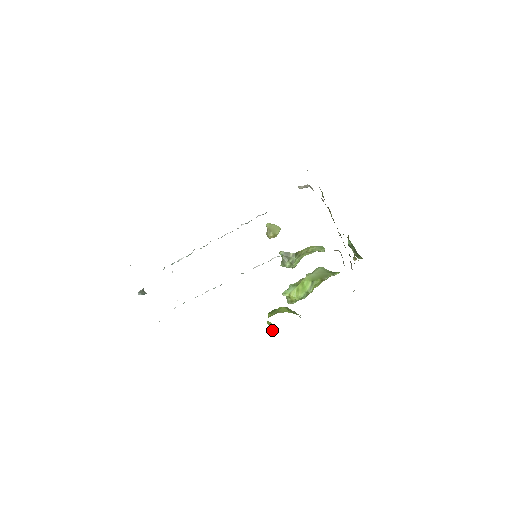
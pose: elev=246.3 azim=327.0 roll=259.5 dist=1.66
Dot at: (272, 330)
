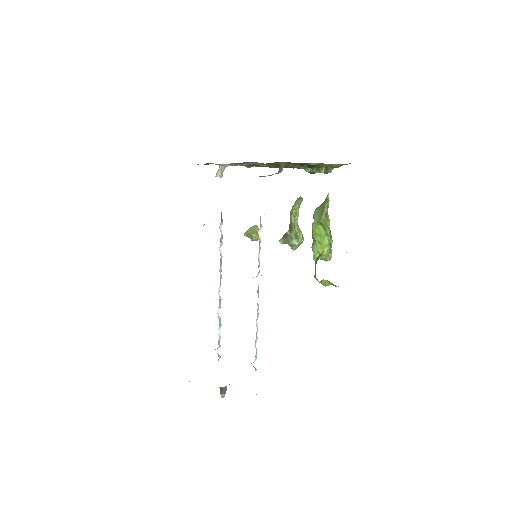
Dot at: occluded
